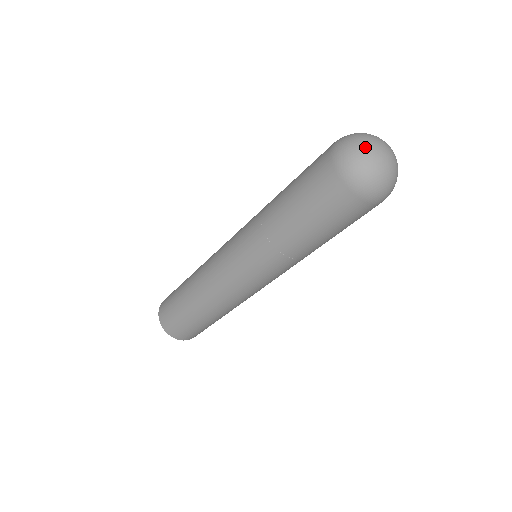
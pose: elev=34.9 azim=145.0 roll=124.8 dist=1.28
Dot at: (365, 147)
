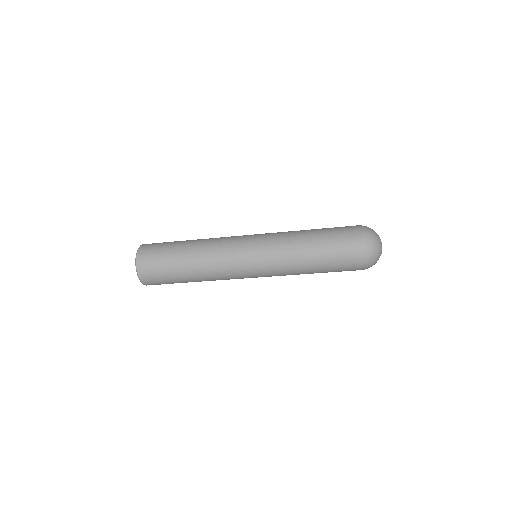
Dot at: (379, 248)
